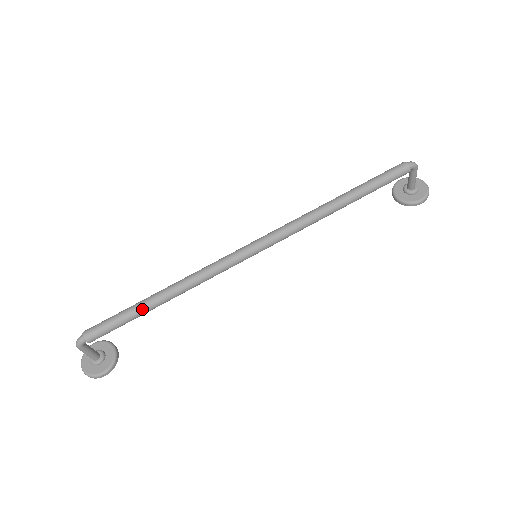
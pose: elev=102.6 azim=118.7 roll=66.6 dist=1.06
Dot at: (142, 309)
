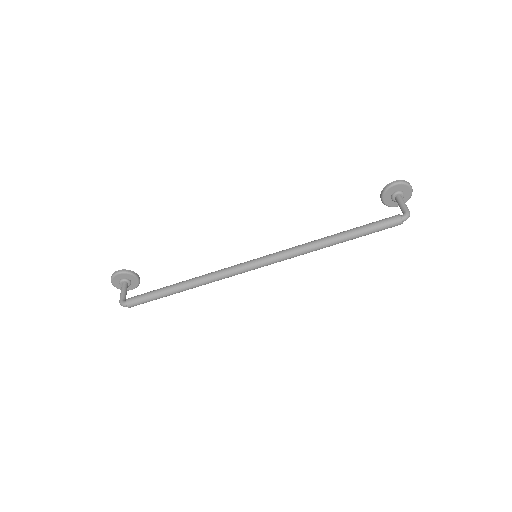
Dot at: occluded
